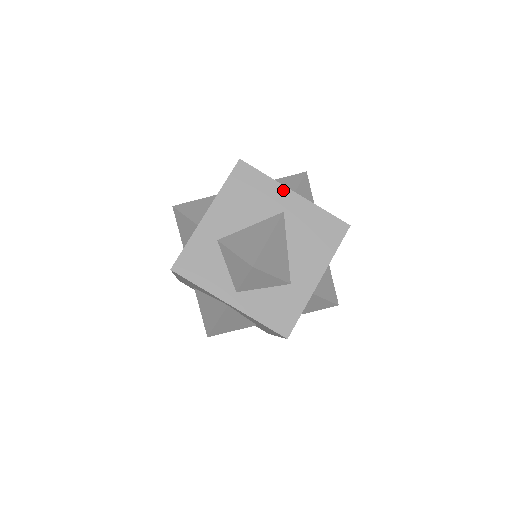
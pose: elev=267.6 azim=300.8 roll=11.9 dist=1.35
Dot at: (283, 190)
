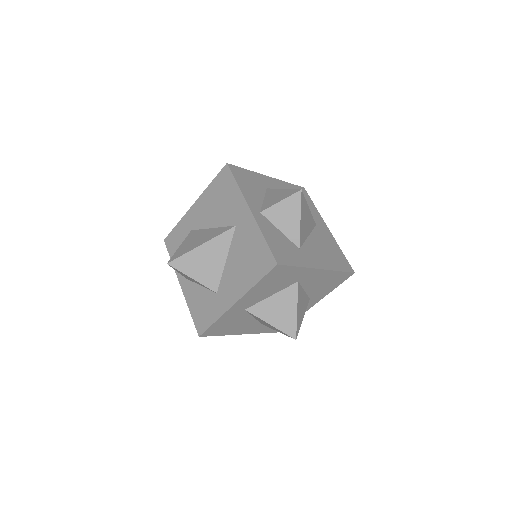
Dot at: (321, 220)
